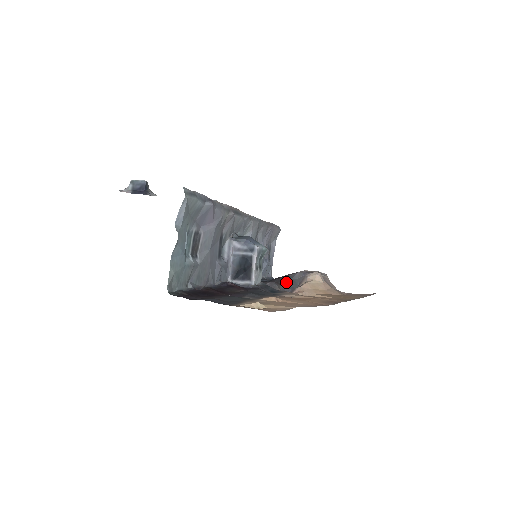
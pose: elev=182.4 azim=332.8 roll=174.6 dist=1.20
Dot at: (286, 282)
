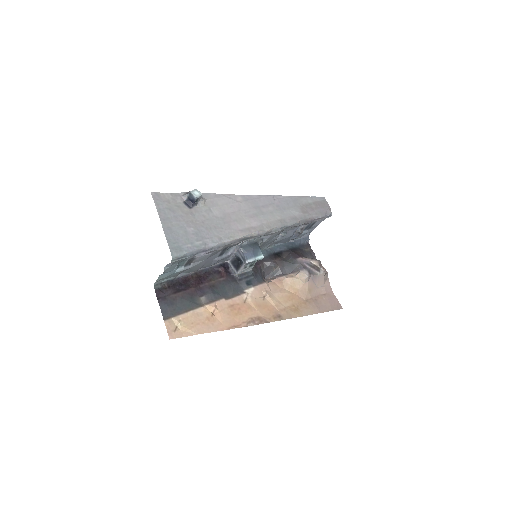
Dot at: (287, 264)
